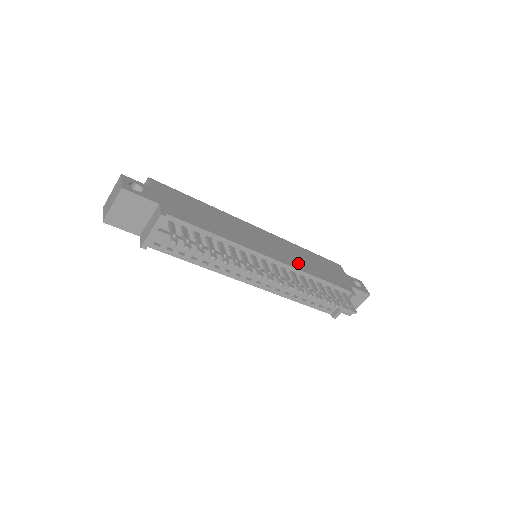
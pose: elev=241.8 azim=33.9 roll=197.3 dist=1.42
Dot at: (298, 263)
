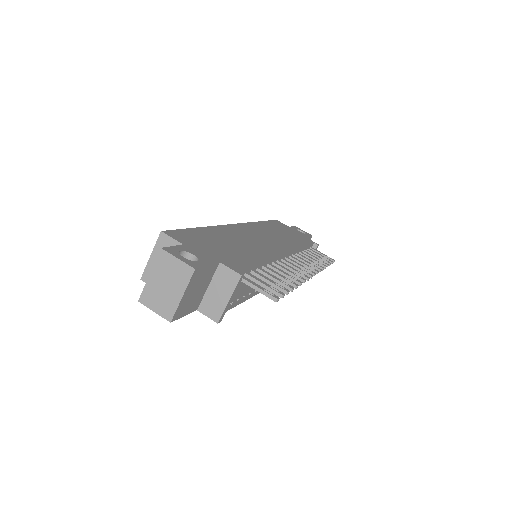
Dot at: (286, 242)
